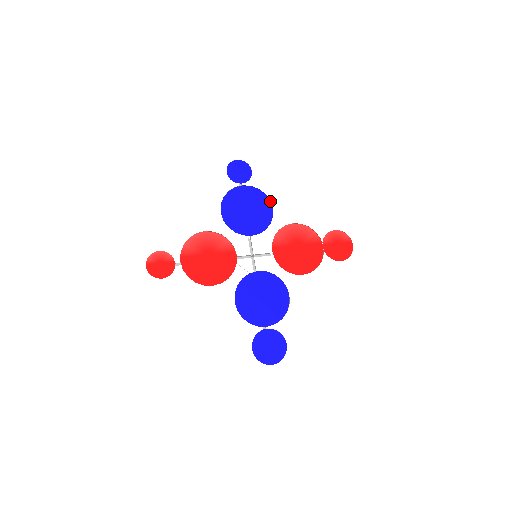
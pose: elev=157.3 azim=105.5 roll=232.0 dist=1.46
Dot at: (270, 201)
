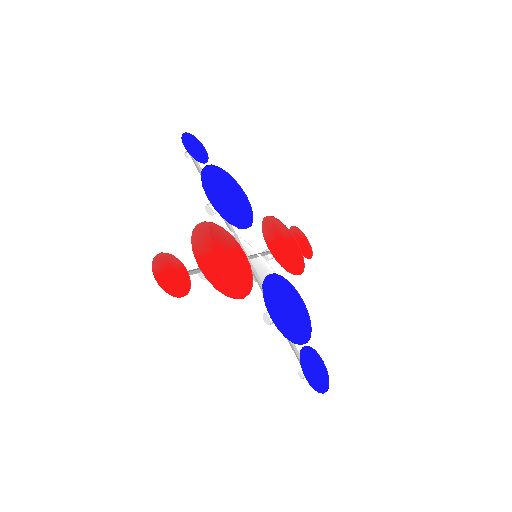
Dot at: (240, 188)
